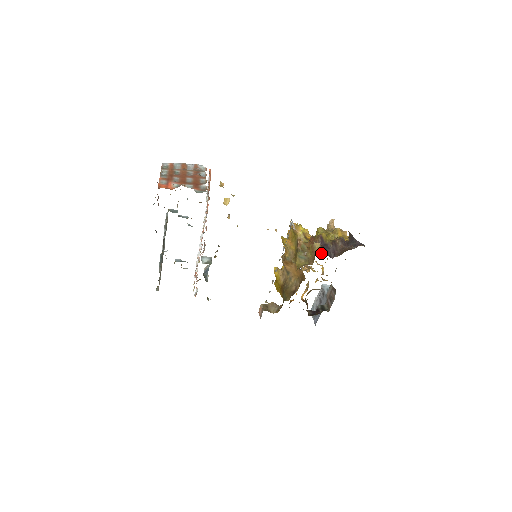
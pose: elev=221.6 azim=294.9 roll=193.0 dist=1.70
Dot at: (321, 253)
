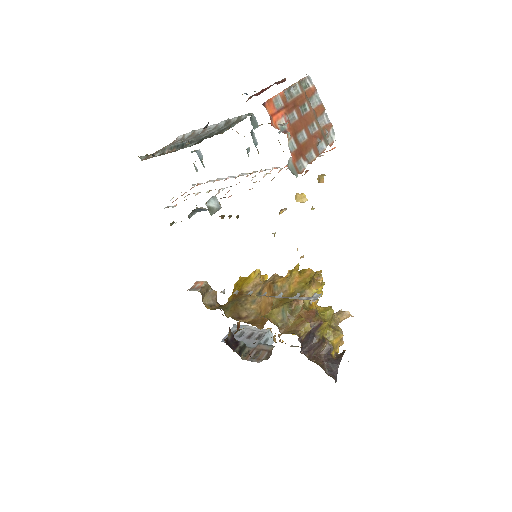
Dot at: (300, 338)
